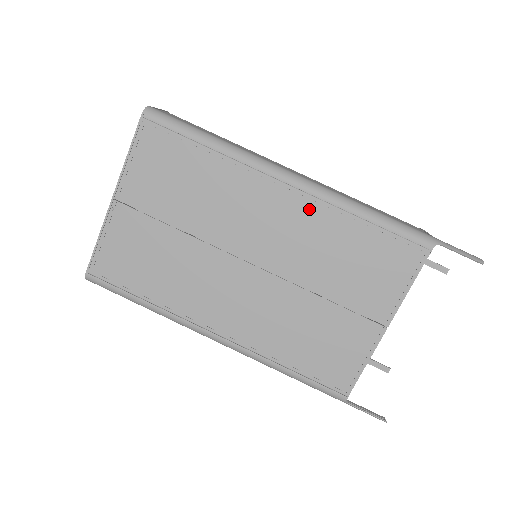
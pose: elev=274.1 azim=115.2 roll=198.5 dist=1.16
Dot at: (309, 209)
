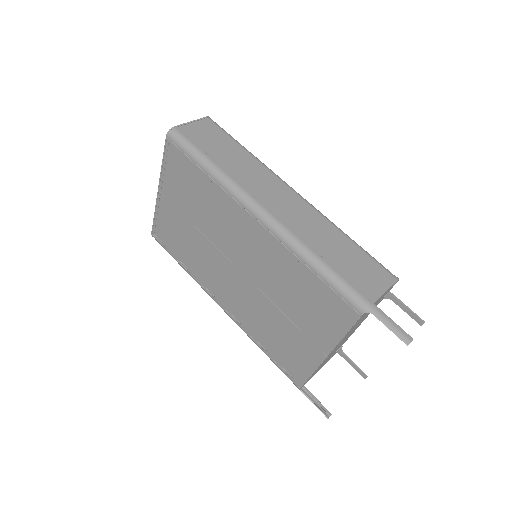
Dot at: (271, 244)
